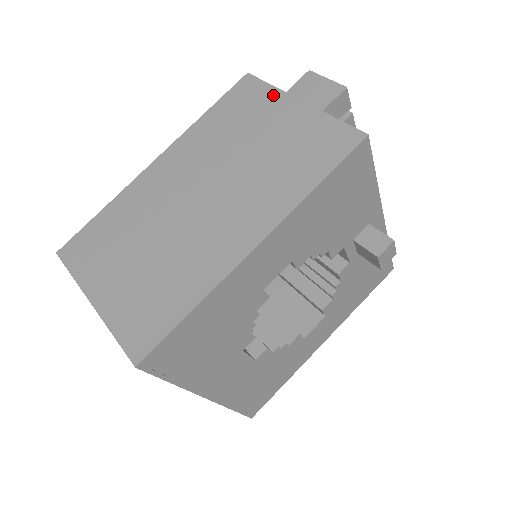
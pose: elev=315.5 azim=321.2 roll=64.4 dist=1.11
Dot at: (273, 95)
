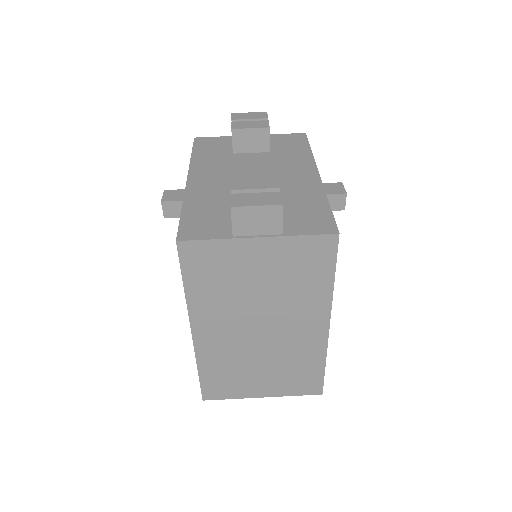
Dot at: (227, 246)
